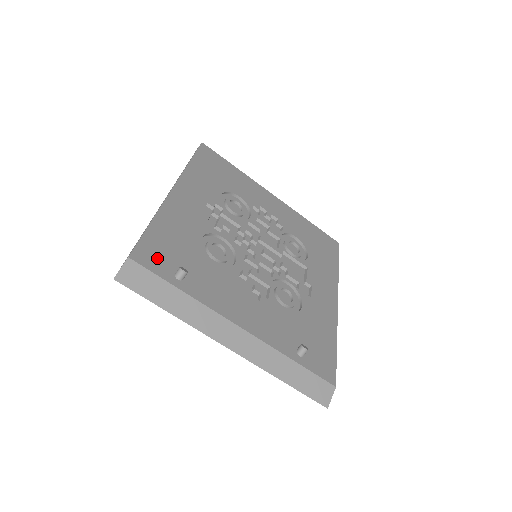
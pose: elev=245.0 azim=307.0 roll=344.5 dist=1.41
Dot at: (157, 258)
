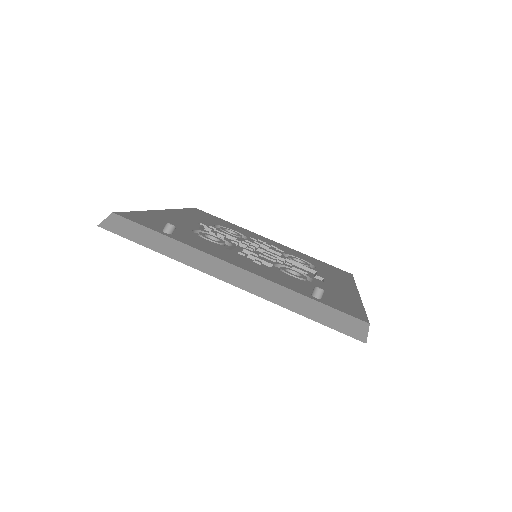
Dot at: (144, 221)
